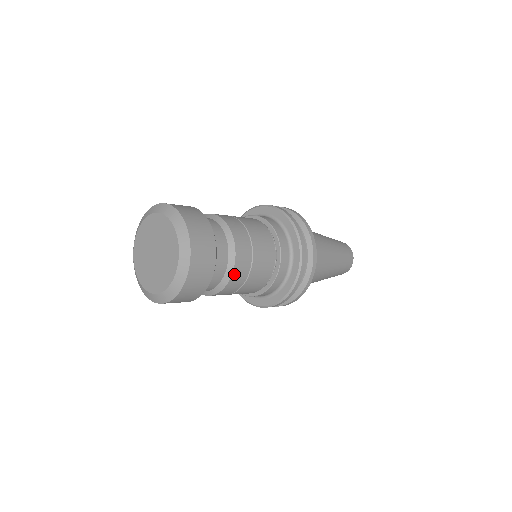
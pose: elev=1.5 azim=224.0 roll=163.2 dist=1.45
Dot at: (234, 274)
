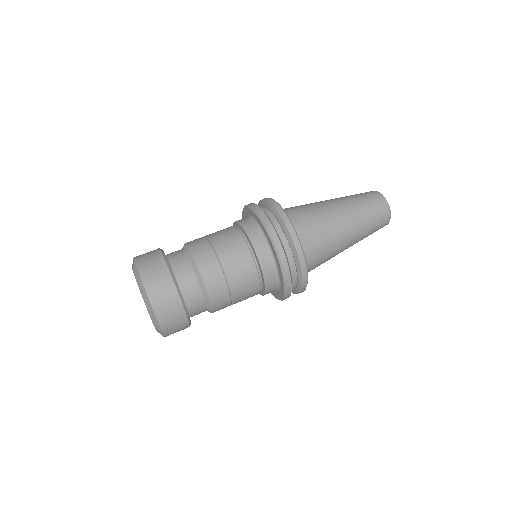
Dot at: occluded
